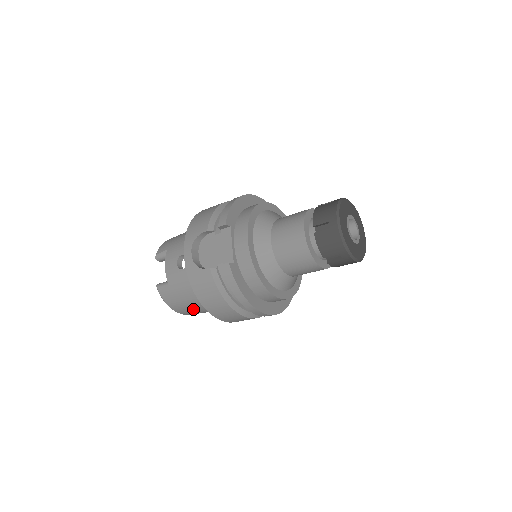
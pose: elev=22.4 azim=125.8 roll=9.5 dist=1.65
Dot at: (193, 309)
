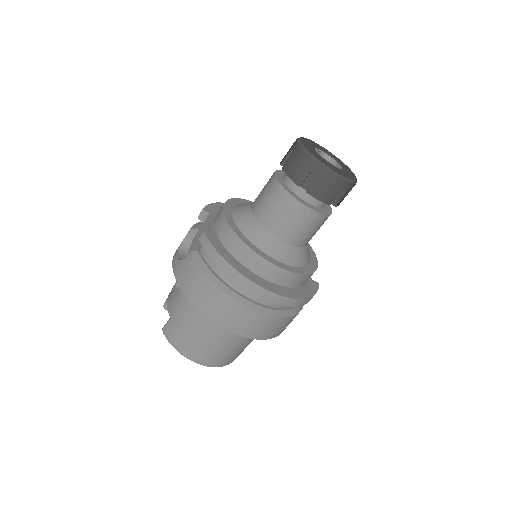
Dot at: (201, 341)
